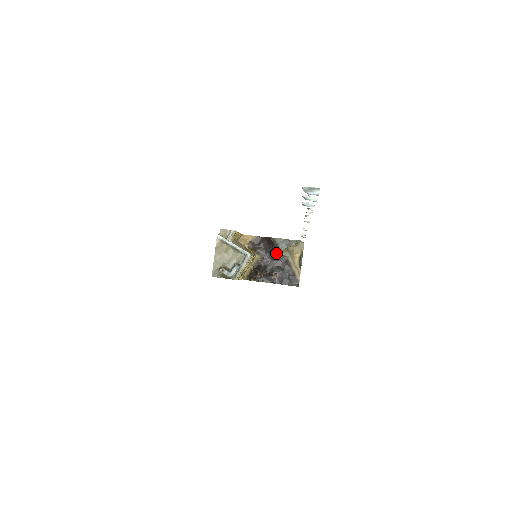
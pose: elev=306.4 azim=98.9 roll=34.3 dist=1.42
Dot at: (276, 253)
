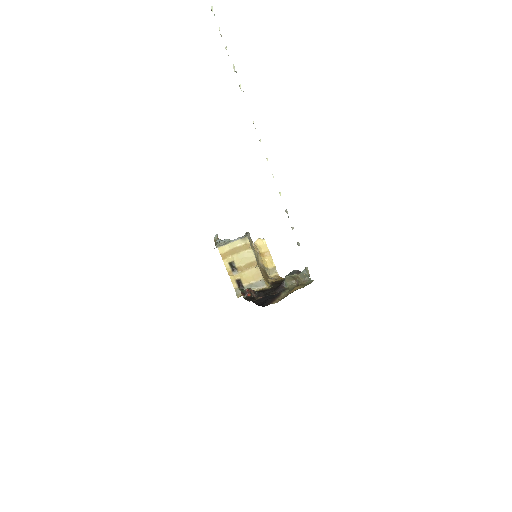
Dot at: (282, 284)
